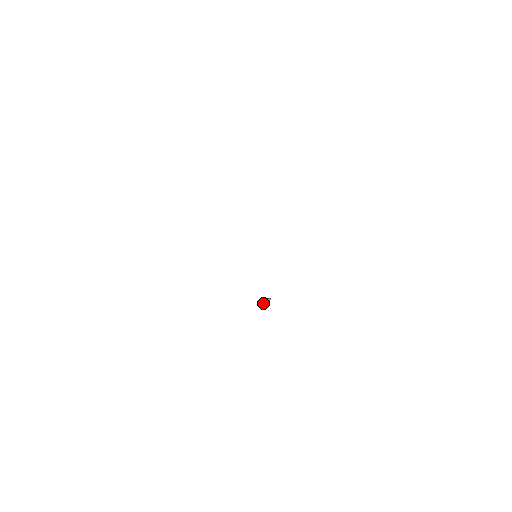
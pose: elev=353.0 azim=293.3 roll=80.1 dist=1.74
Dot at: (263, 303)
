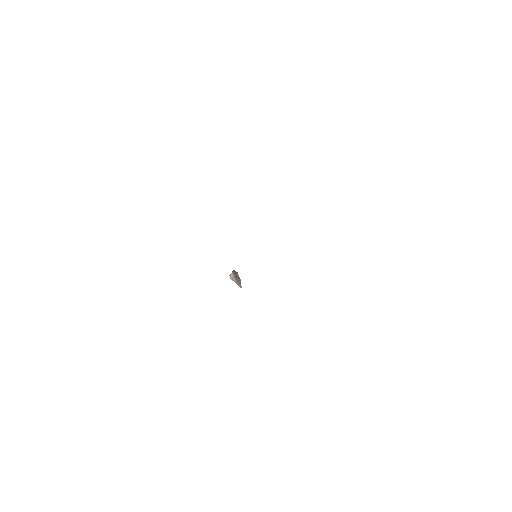
Dot at: (240, 284)
